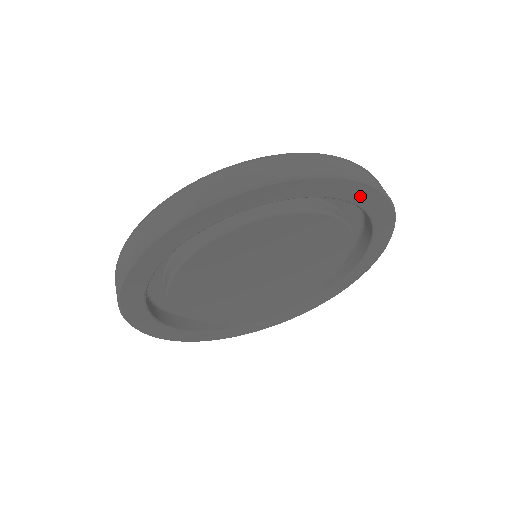
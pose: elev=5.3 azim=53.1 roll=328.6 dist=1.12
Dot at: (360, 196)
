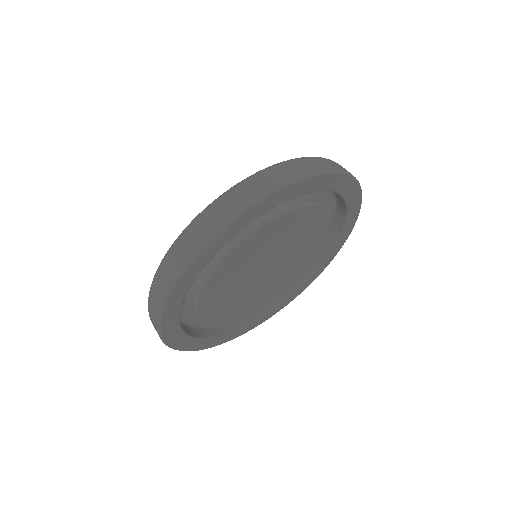
Dot at: (353, 204)
